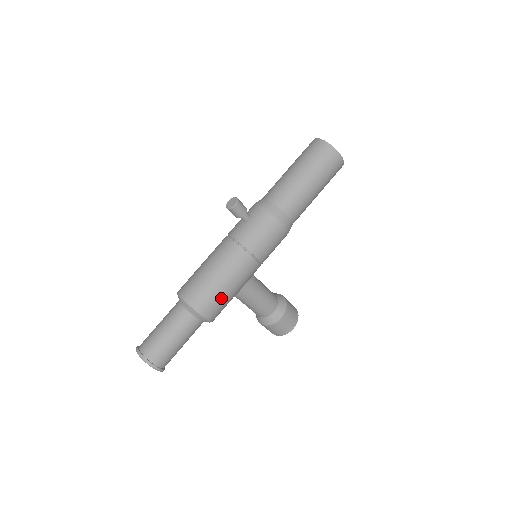
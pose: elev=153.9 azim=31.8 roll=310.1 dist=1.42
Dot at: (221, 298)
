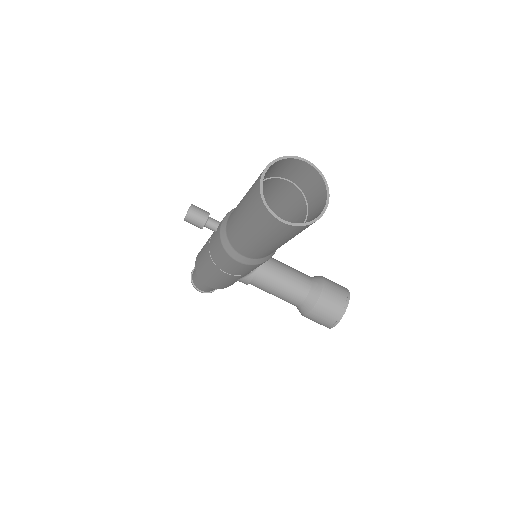
Dot at: (213, 282)
